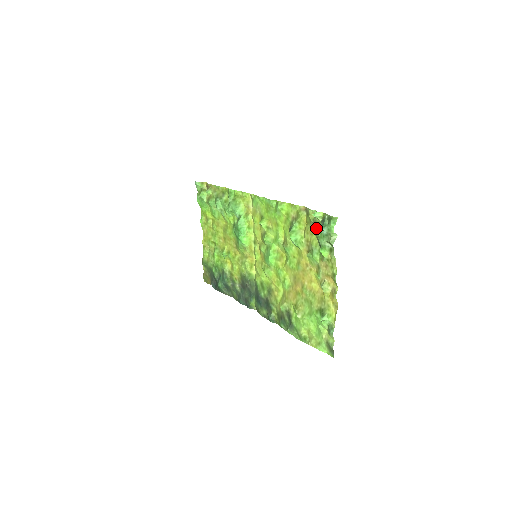
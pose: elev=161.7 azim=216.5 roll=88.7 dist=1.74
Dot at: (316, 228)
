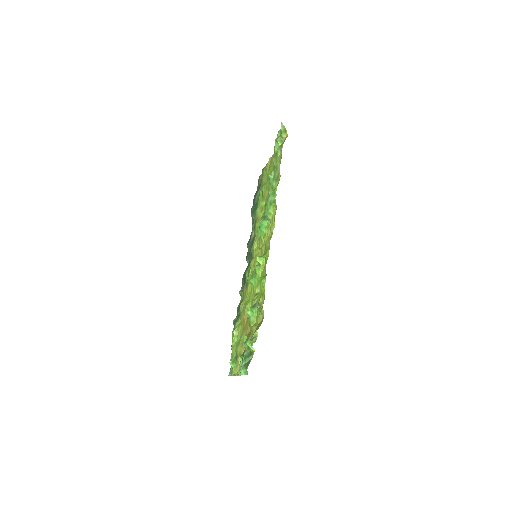
Dot at: (246, 347)
